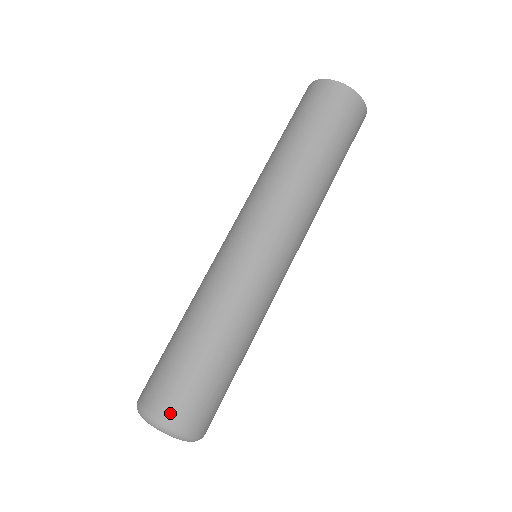
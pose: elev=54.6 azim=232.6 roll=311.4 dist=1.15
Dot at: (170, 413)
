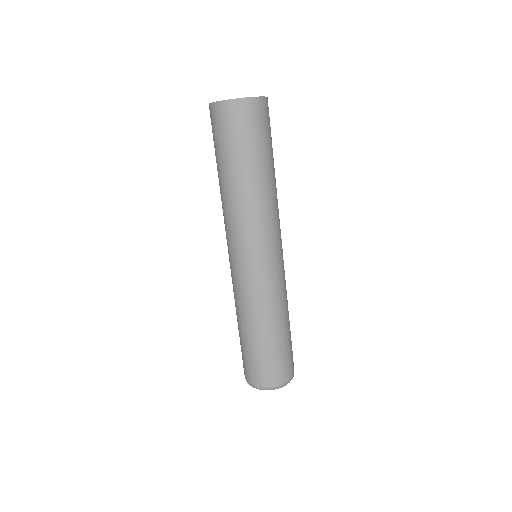
Dot at: (252, 379)
